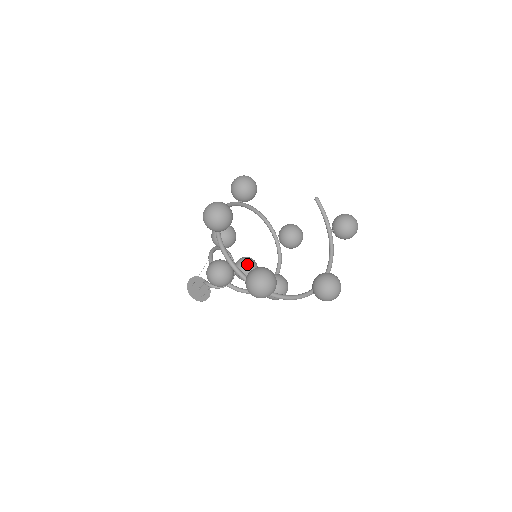
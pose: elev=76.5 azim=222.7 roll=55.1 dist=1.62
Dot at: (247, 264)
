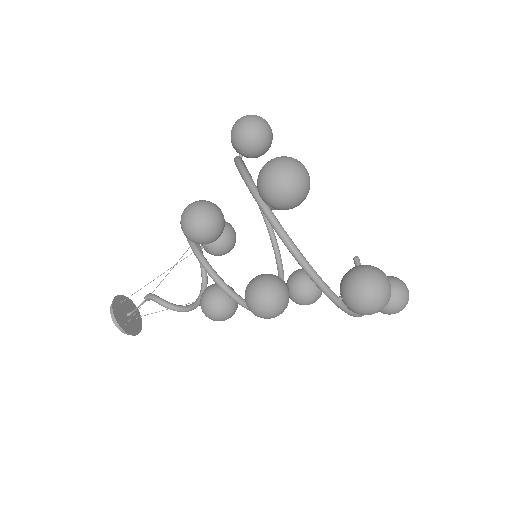
Dot at: occluded
